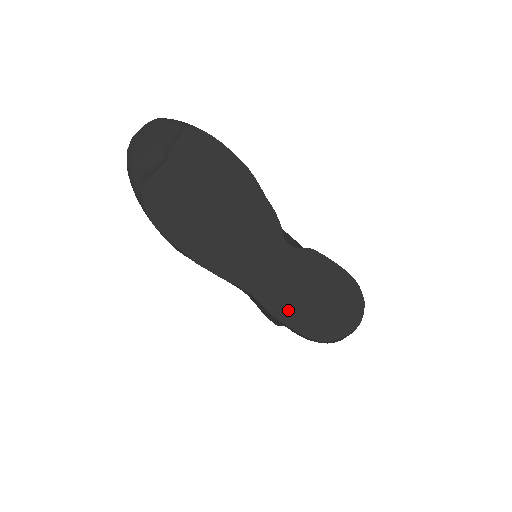
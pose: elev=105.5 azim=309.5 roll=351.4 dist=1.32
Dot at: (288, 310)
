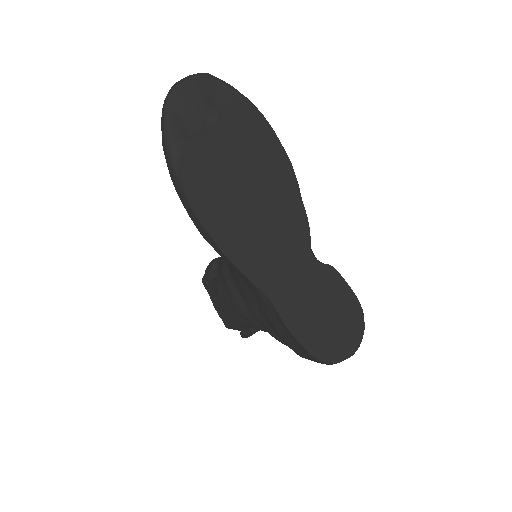
Dot at: (302, 325)
